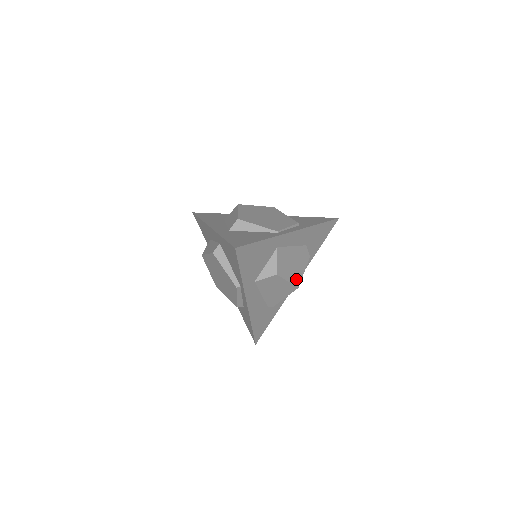
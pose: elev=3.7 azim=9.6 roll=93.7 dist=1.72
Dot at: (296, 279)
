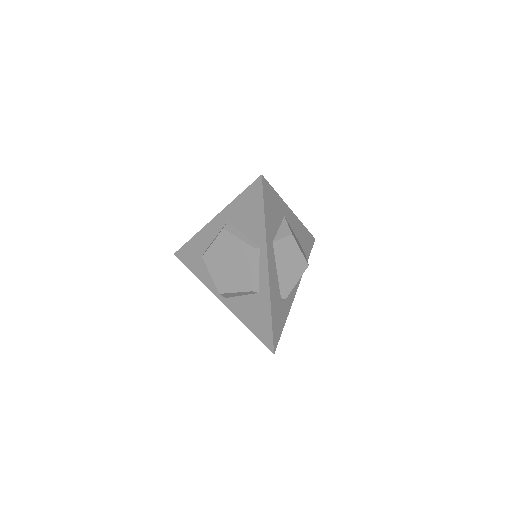
Dot at: occluded
